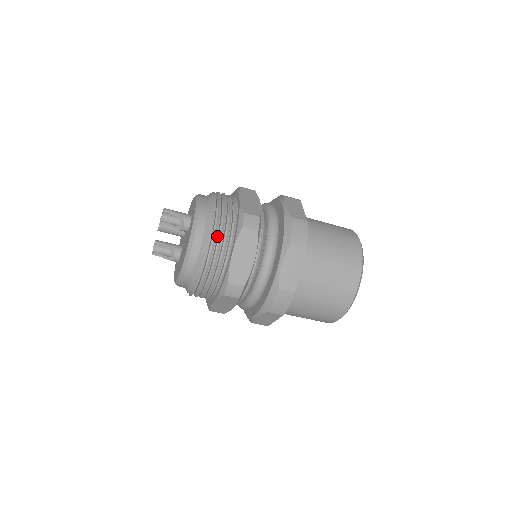
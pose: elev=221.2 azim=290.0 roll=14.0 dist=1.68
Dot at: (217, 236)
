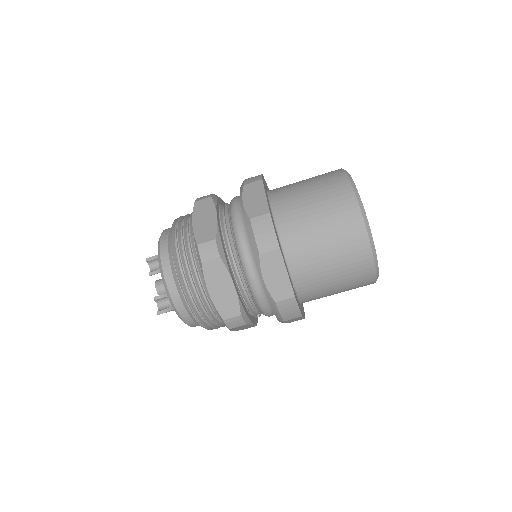
Dot at: (178, 225)
